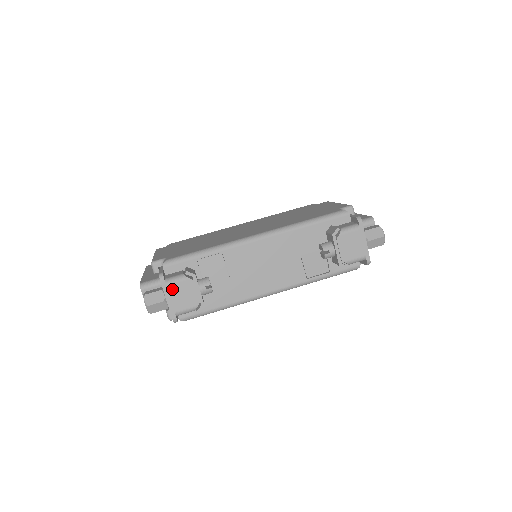
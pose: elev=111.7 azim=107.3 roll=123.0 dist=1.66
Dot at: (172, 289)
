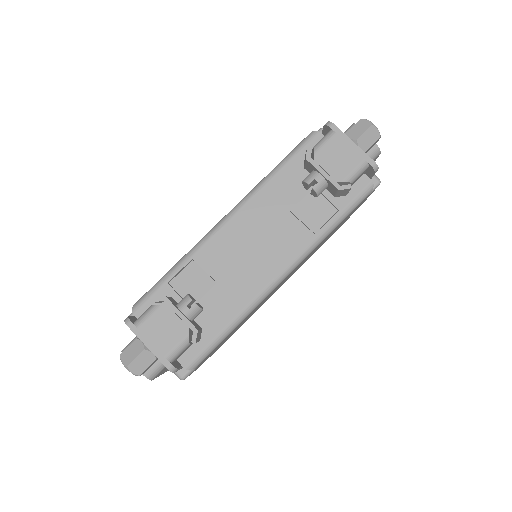
Dot at: (146, 329)
